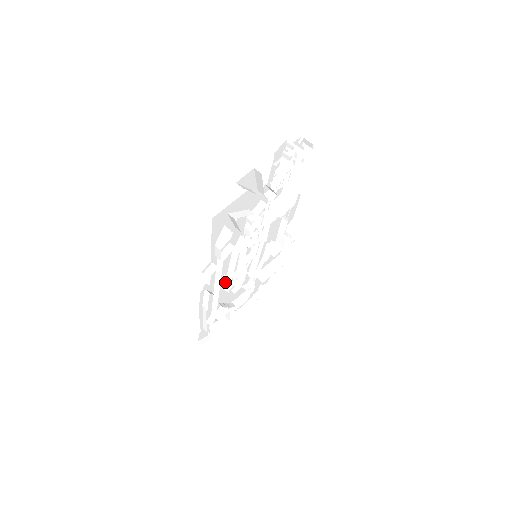
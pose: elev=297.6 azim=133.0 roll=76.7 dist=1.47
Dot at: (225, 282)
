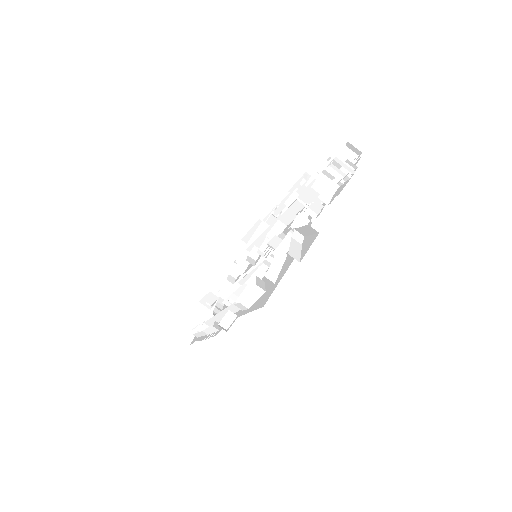
Dot at: (226, 299)
